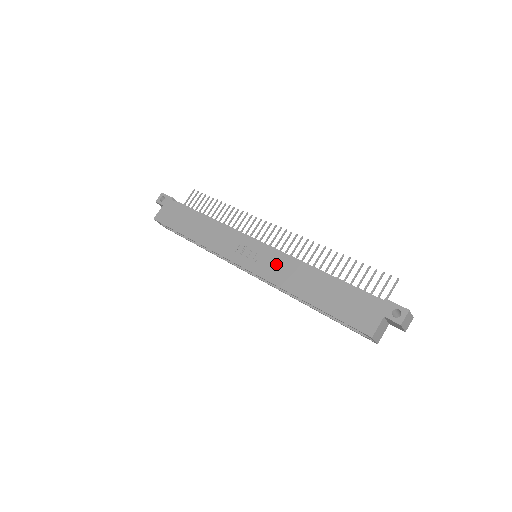
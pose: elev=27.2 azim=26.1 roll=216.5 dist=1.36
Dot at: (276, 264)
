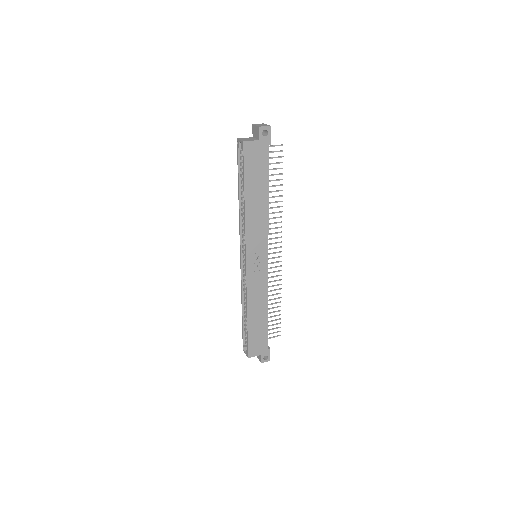
Dot at: (260, 283)
